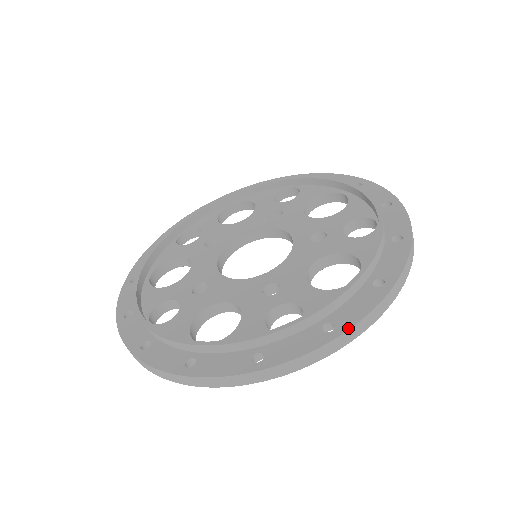
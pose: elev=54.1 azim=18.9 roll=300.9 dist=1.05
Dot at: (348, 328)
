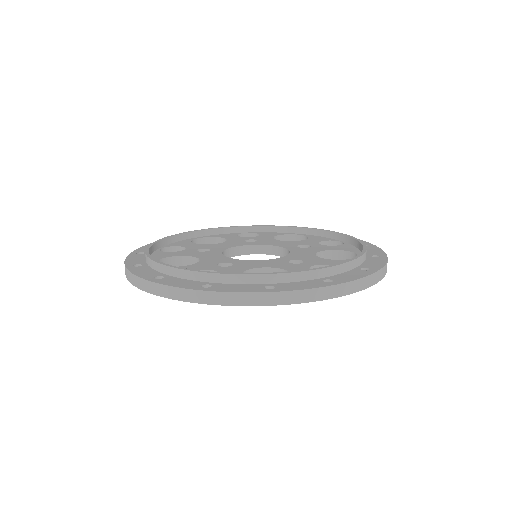
Dot at: (212, 290)
